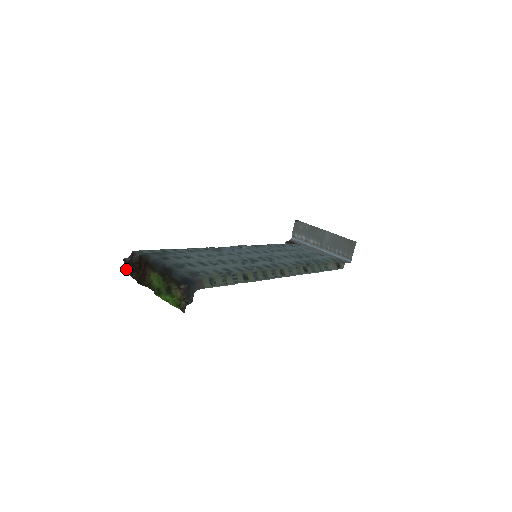
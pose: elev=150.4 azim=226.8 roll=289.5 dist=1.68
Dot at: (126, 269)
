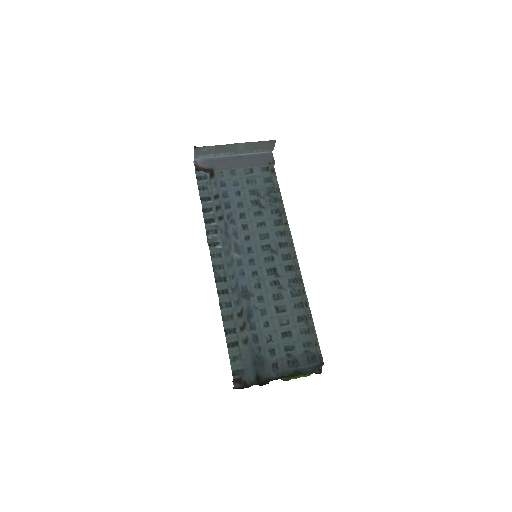
Dot at: occluded
